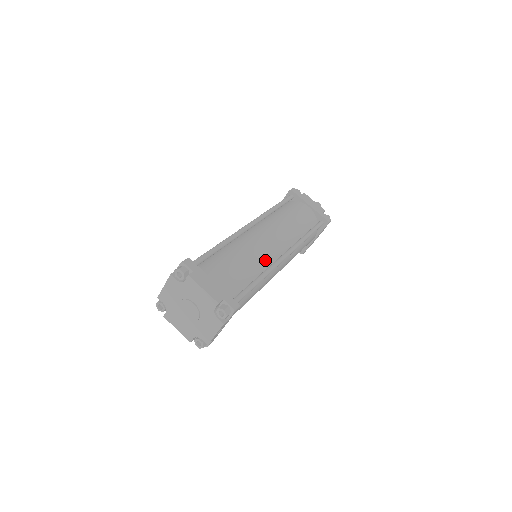
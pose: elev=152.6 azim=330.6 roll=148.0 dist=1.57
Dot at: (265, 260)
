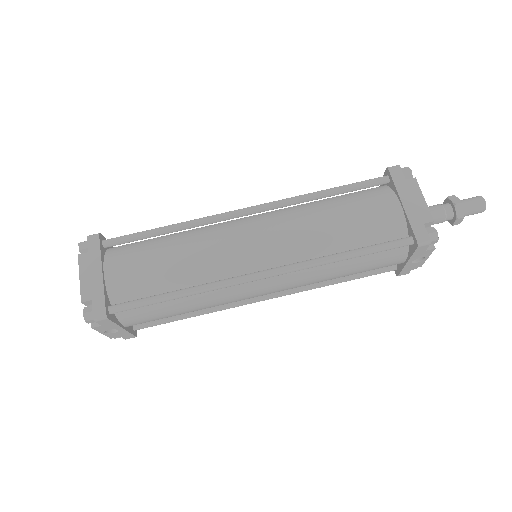
Dot at: (219, 270)
